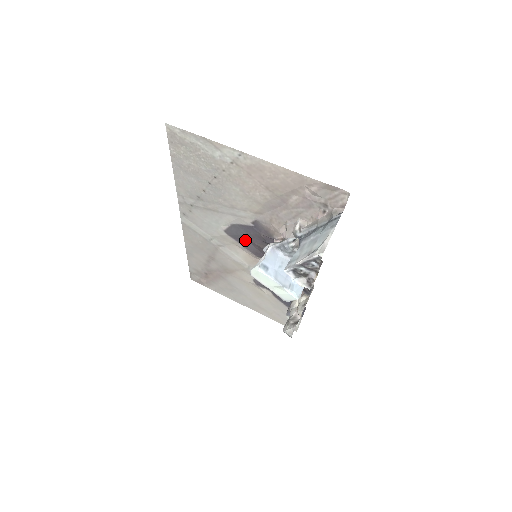
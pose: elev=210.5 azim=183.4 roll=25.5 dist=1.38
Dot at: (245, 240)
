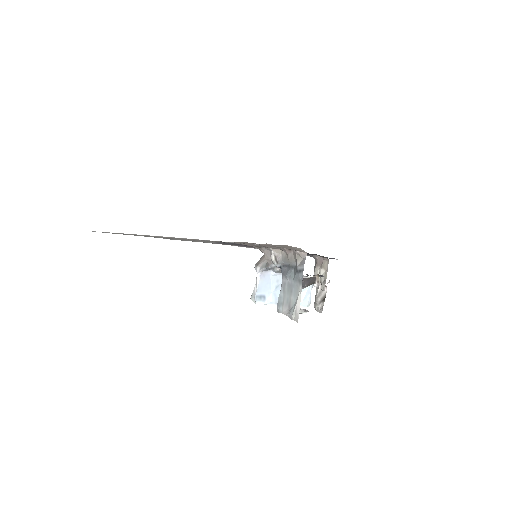
Dot at: occluded
